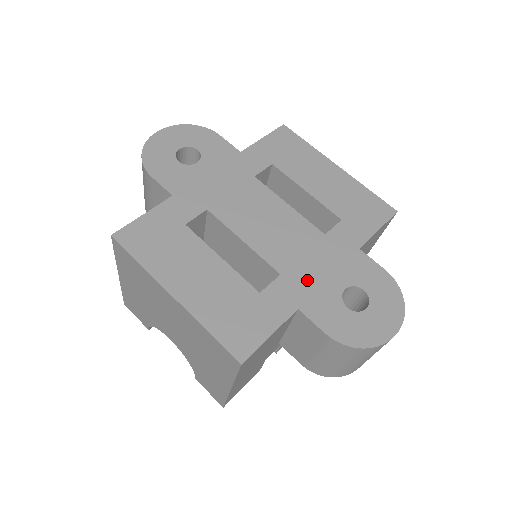
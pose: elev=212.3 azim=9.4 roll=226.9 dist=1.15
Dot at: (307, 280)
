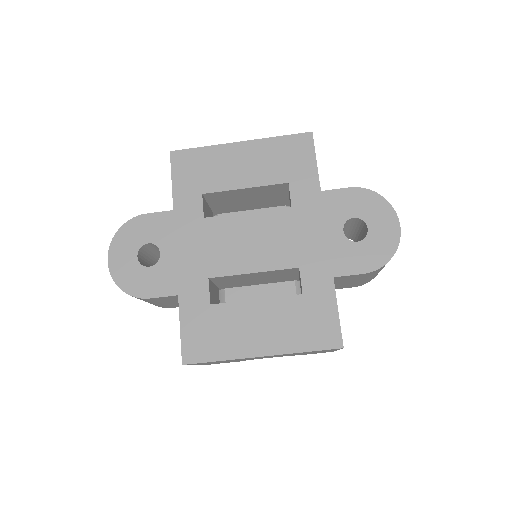
Dot at: (317, 252)
